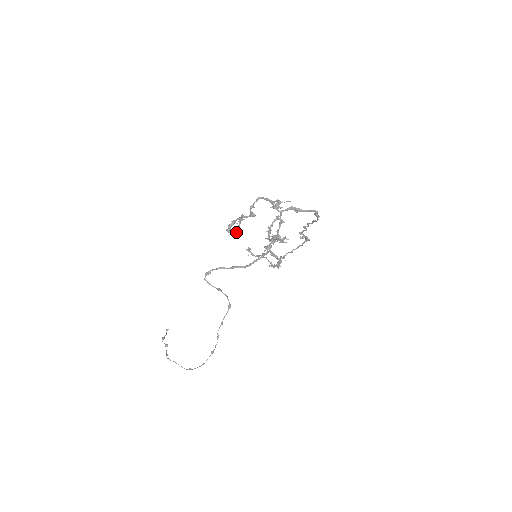
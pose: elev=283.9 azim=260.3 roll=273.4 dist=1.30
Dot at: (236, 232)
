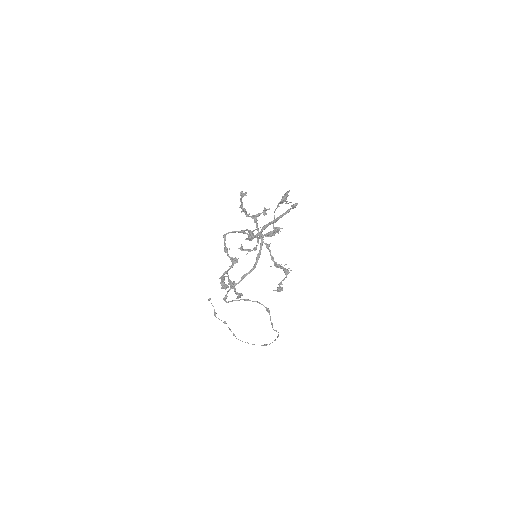
Dot at: occluded
